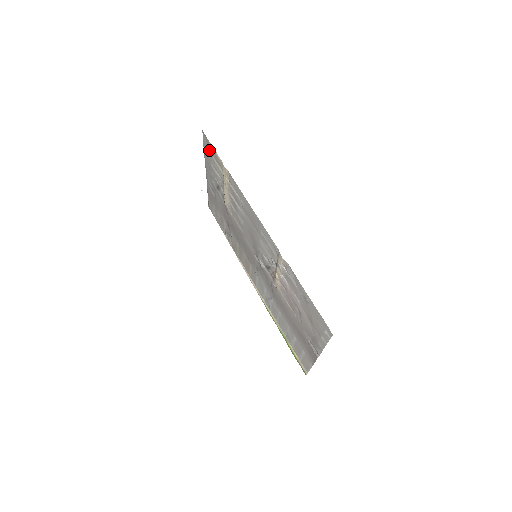
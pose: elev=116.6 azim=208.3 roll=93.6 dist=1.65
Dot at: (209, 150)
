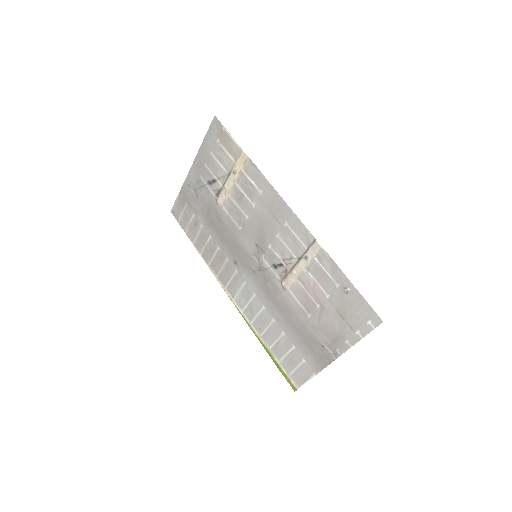
Dot at: (217, 138)
